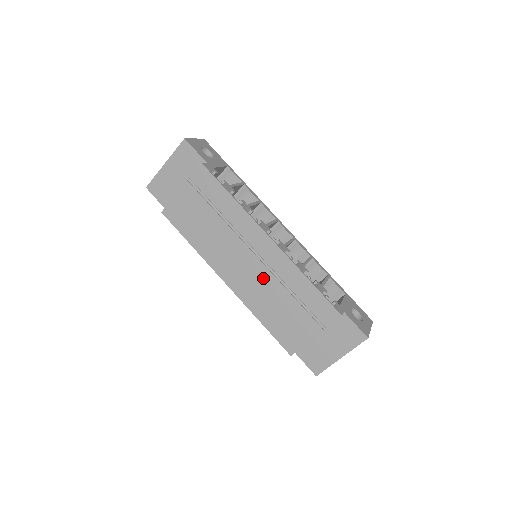
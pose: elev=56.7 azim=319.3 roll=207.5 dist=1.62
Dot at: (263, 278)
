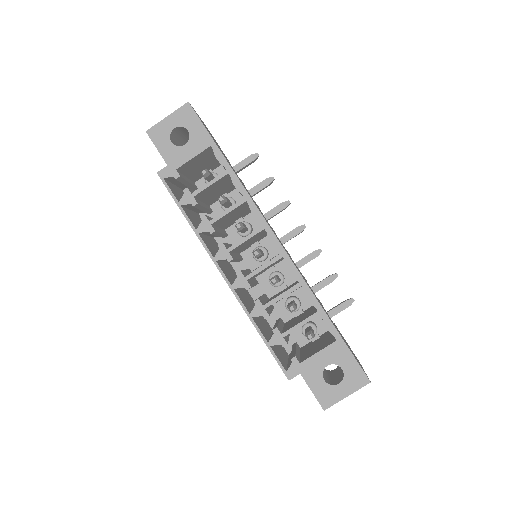
Dot at: occluded
